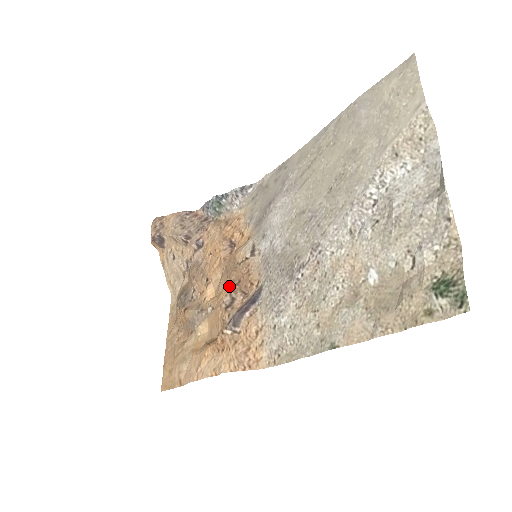
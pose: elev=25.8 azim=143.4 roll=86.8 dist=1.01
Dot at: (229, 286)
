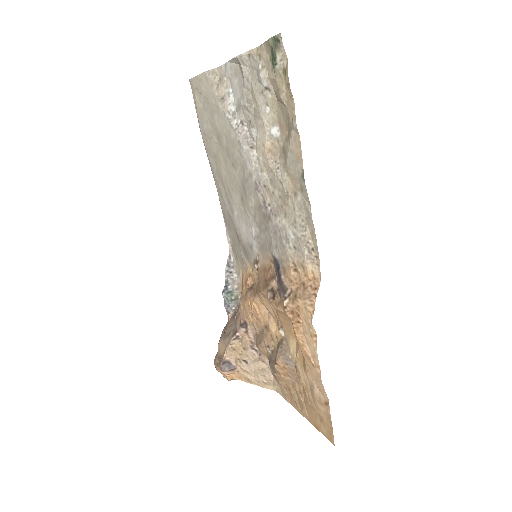
Dot at: (264, 291)
